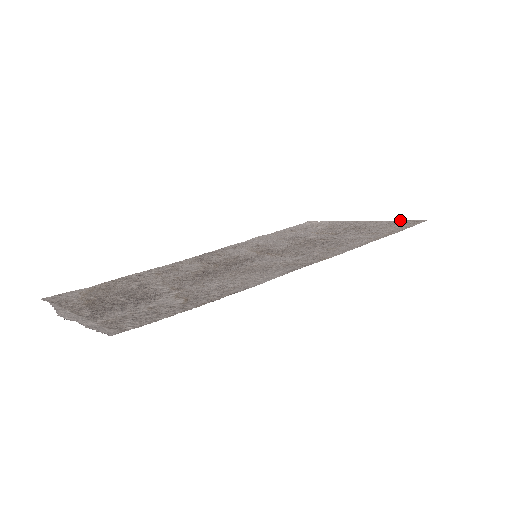
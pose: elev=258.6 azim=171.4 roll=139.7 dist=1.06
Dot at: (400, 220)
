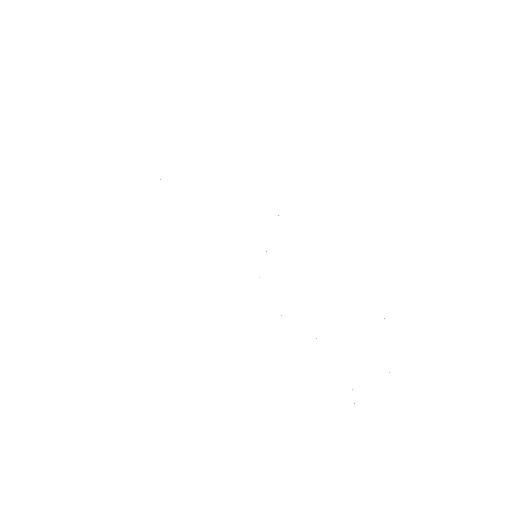
Dot at: occluded
